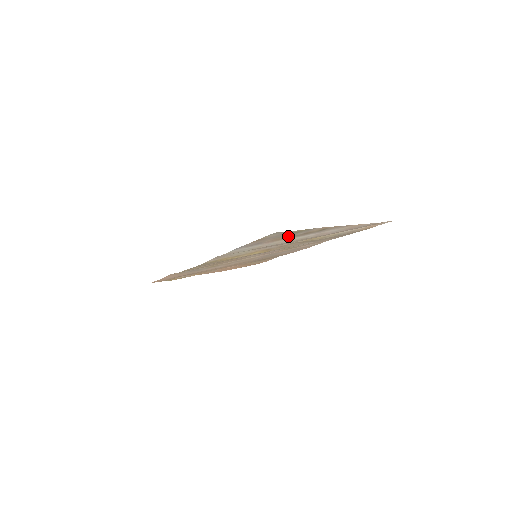
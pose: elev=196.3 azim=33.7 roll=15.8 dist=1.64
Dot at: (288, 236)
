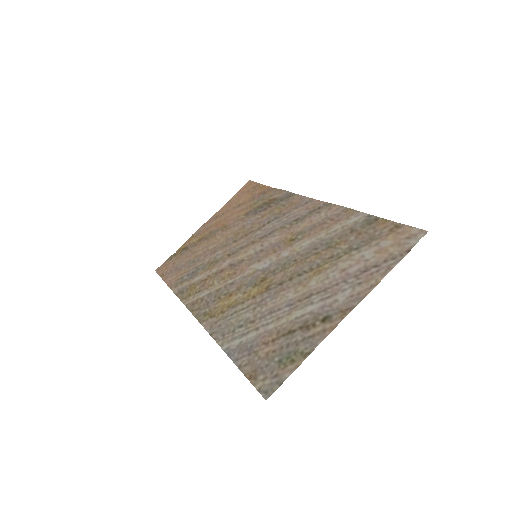
Dot at: (285, 340)
